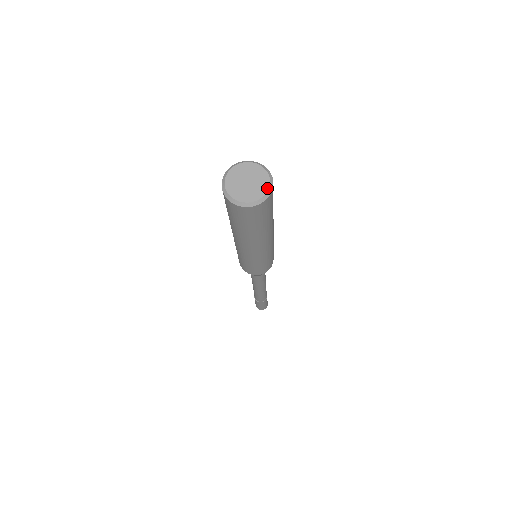
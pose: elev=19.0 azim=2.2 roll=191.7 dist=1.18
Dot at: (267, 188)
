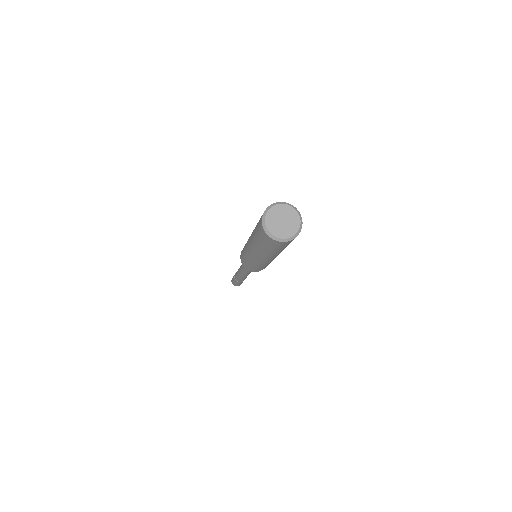
Dot at: (299, 218)
